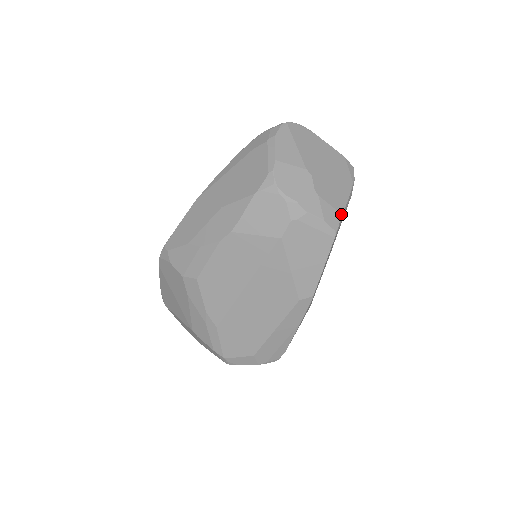
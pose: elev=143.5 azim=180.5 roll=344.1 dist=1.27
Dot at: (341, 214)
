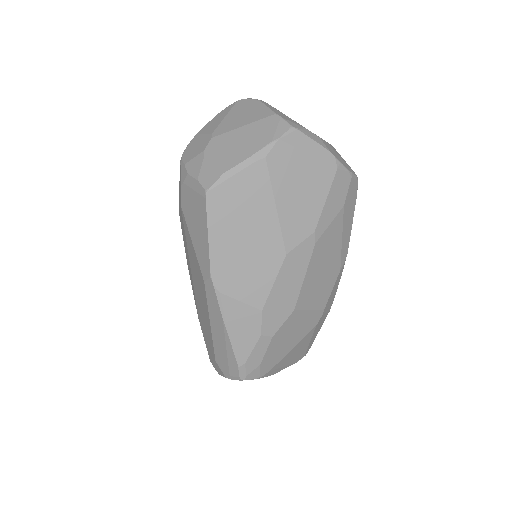
Dot at: (223, 173)
